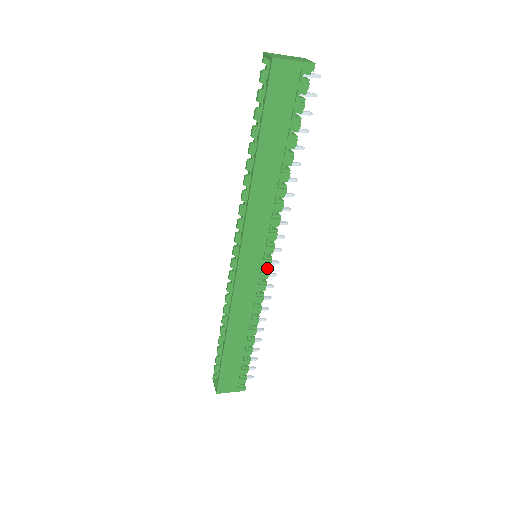
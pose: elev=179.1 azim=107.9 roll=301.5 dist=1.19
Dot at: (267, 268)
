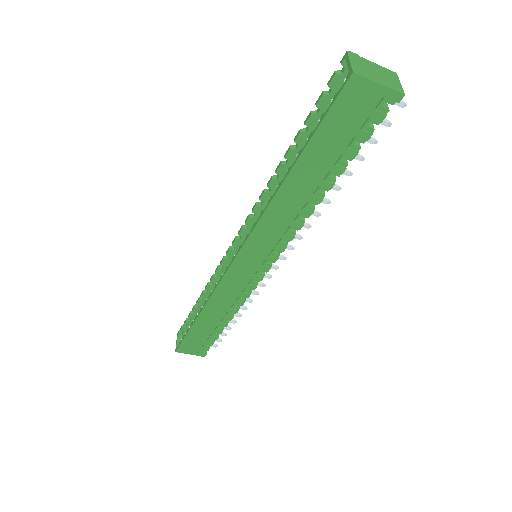
Dot at: (263, 272)
